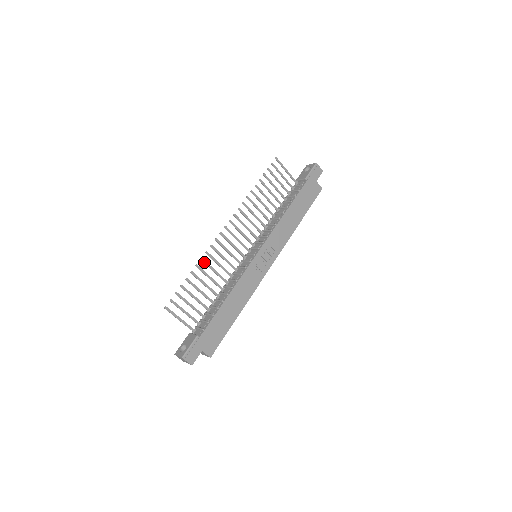
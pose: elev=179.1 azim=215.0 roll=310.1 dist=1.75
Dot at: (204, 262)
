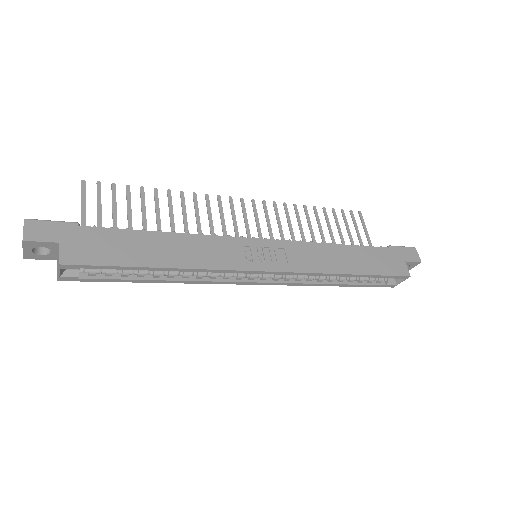
Dot at: (182, 198)
